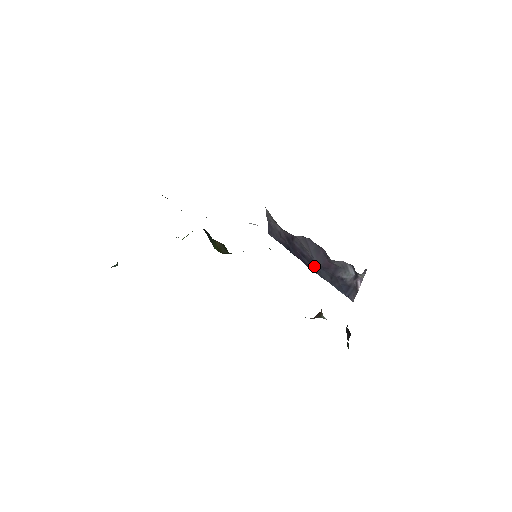
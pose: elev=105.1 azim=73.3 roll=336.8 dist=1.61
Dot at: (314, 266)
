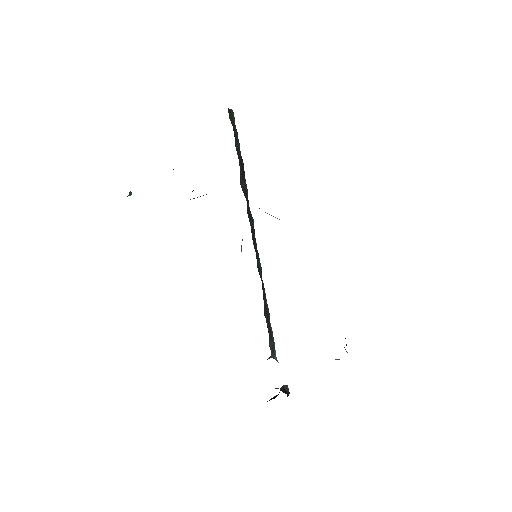
Dot at: occluded
